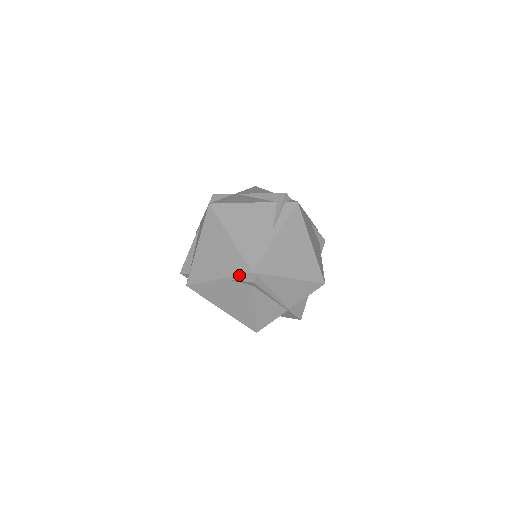
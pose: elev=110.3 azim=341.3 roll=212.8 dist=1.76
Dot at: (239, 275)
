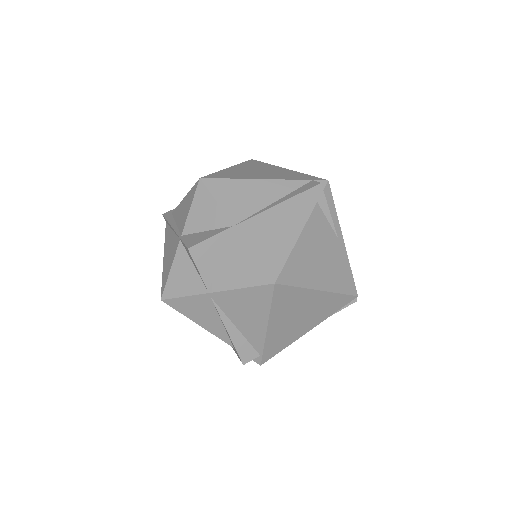
Dot at: (340, 309)
